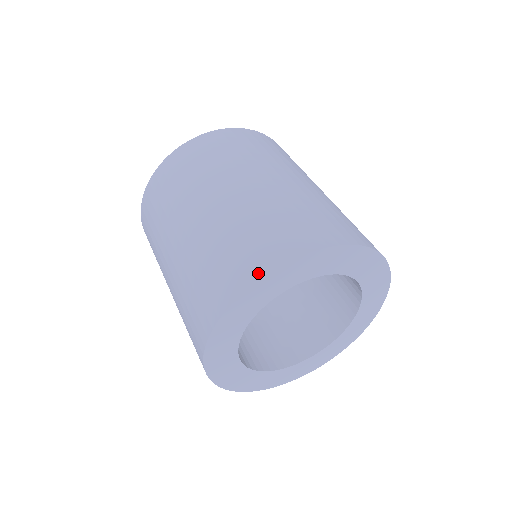
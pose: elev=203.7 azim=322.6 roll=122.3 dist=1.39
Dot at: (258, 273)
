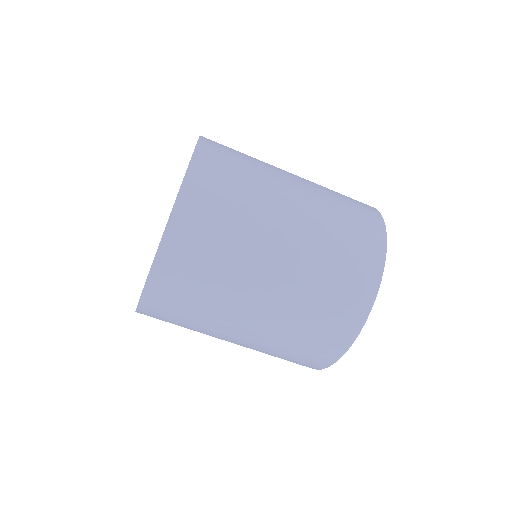
Dot at: (380, 263)
